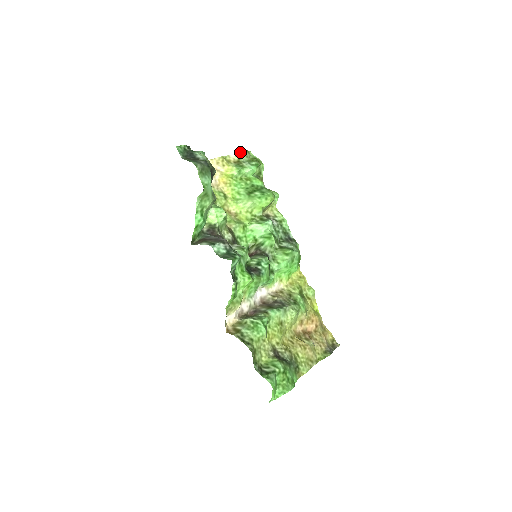
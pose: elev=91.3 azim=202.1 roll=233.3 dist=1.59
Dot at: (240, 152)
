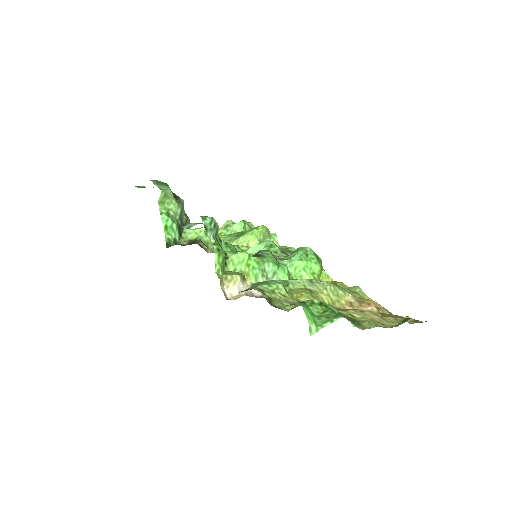
Dot at: (225, 223)
